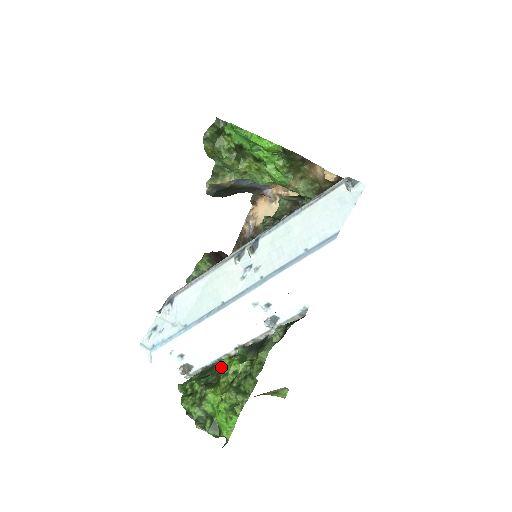
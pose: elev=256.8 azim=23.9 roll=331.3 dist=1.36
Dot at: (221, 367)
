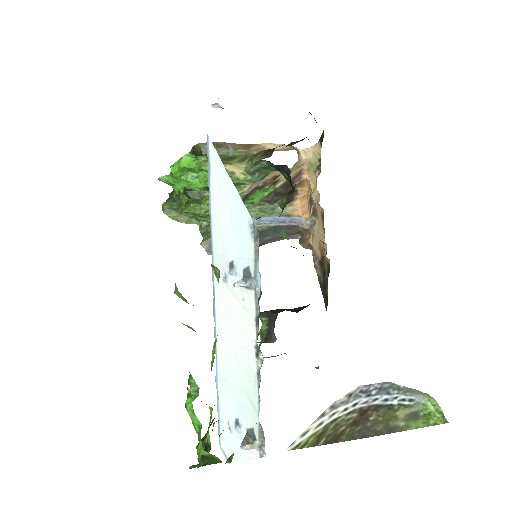
Dot at: occluded
